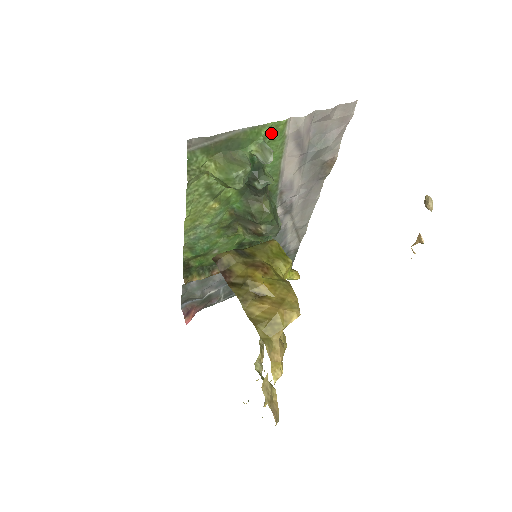
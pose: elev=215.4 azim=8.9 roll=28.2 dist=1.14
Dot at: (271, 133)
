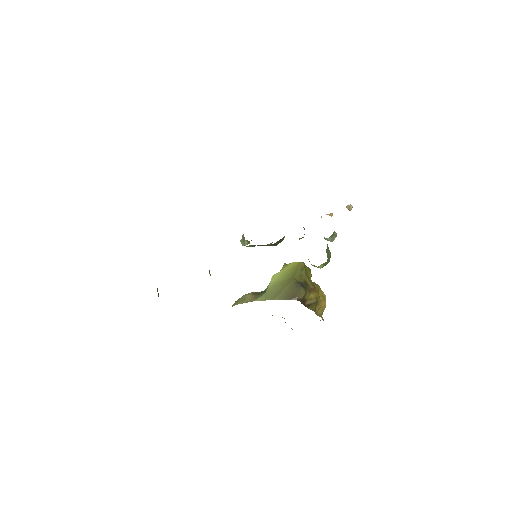
Dot at: occluded
